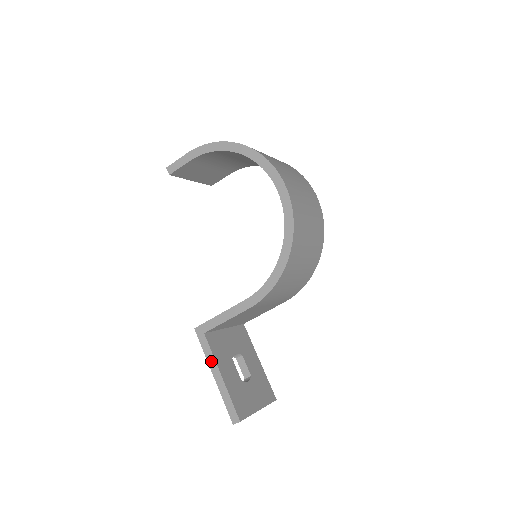
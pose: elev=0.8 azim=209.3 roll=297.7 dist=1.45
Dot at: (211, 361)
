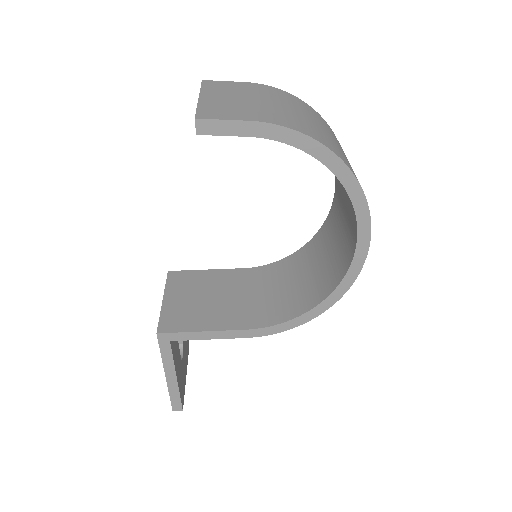
Dot at: (168, 365)
